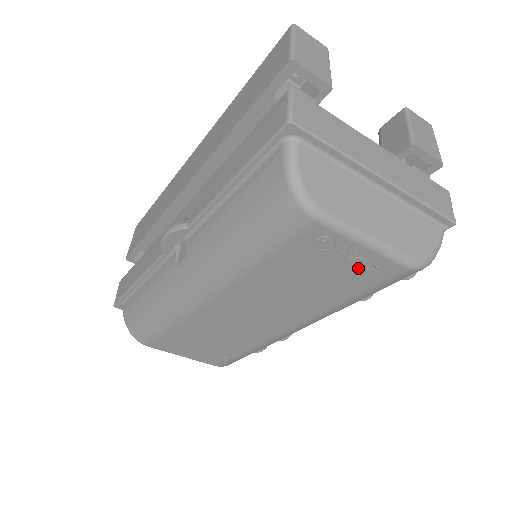
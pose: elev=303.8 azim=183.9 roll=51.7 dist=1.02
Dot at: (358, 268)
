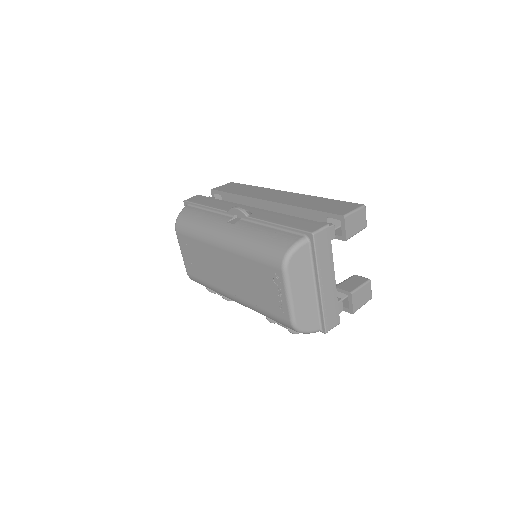
Dot at: (277, 302)
